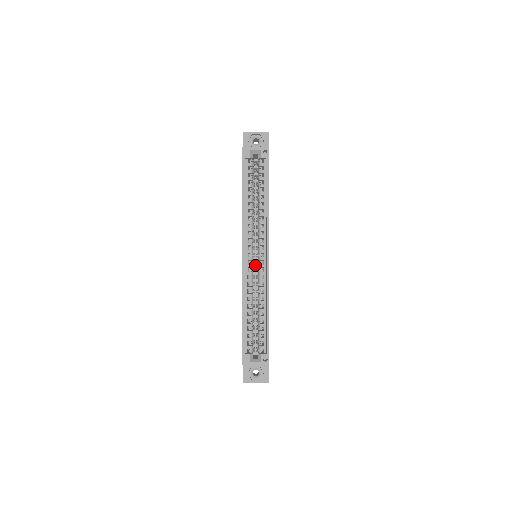
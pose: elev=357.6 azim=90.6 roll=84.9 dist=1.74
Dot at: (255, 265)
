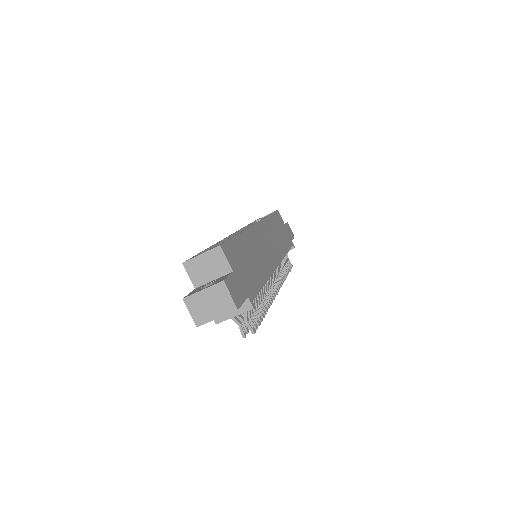
Dot at: occluded
